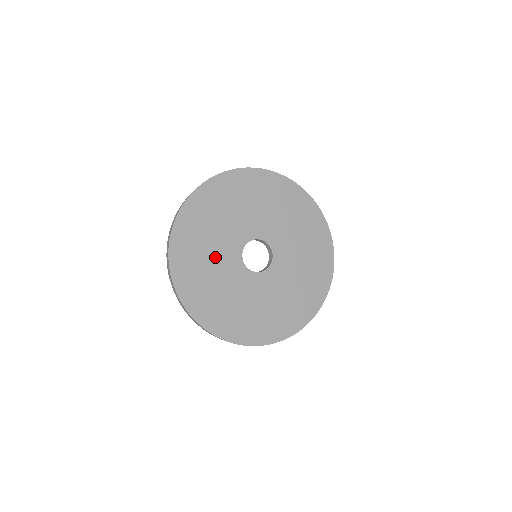
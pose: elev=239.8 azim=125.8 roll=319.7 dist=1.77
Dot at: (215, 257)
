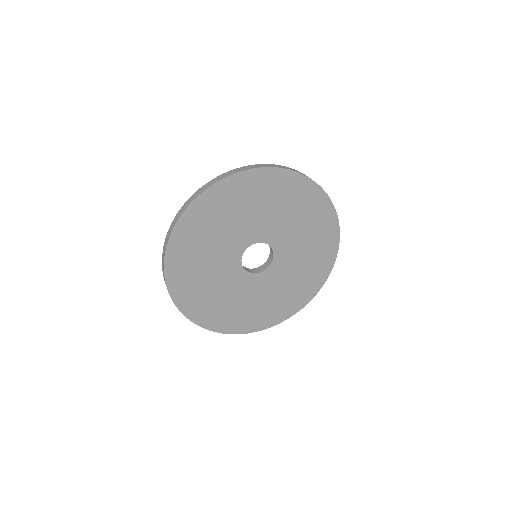
Dot at: (218, 244)
